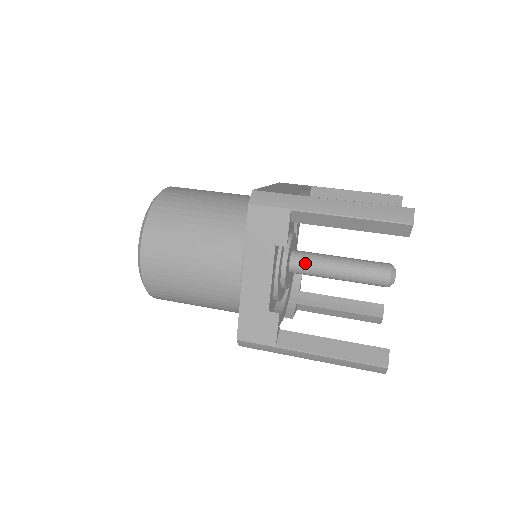
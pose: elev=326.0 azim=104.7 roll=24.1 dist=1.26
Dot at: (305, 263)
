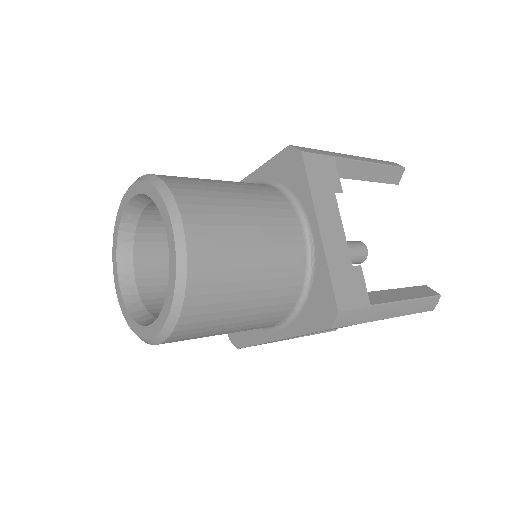
Dot at: occluded
